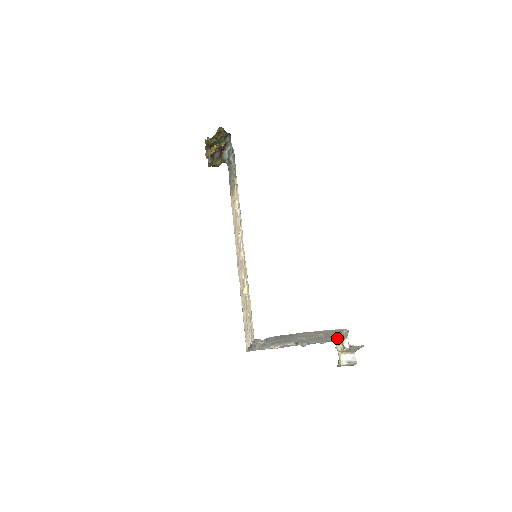
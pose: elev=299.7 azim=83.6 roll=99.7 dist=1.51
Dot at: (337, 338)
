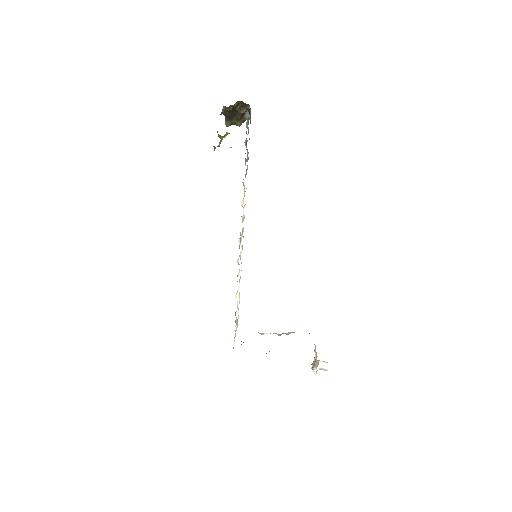
Dot at: occluded
